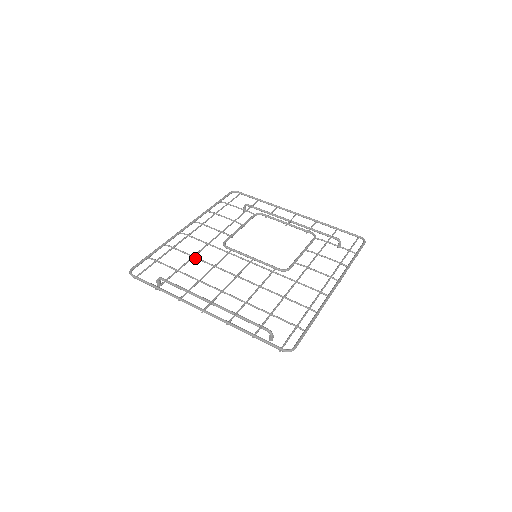
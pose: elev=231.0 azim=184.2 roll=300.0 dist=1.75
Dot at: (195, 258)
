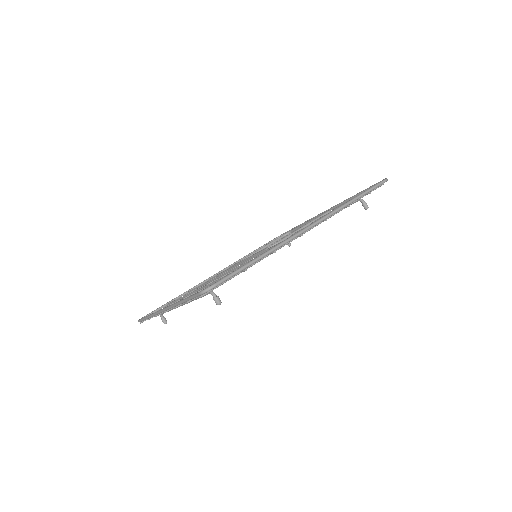
Dot at: (200, 286)
